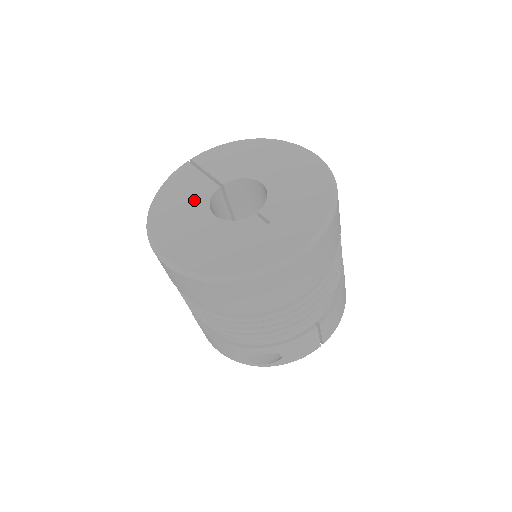
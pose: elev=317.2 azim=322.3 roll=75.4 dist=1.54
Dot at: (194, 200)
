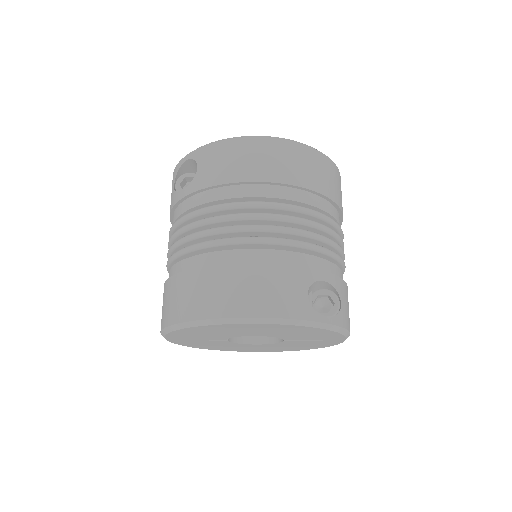
Dot at: occluded
